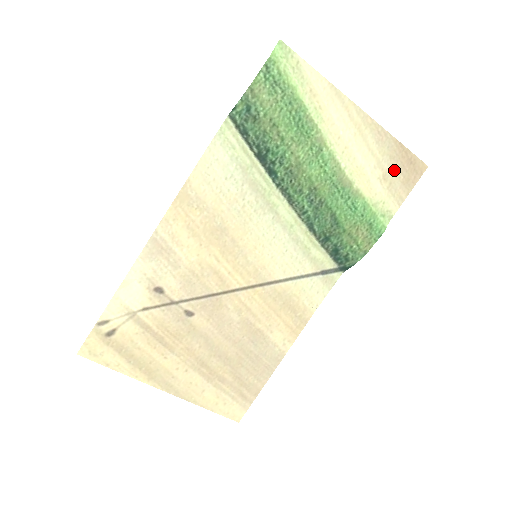
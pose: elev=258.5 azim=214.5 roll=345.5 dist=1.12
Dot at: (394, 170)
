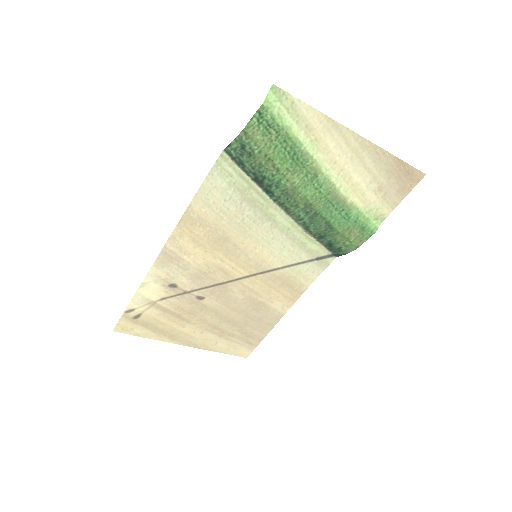
Dot at: (390, 182)
